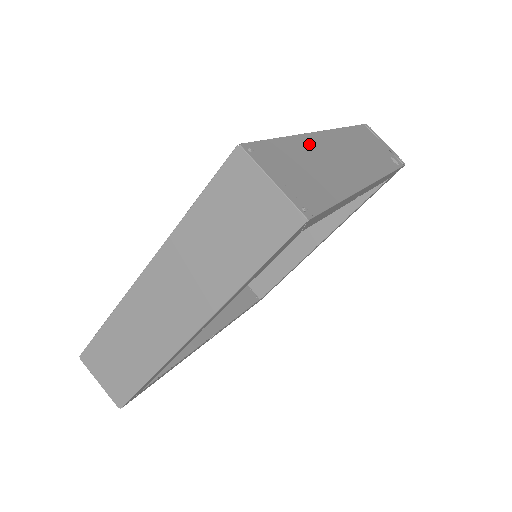
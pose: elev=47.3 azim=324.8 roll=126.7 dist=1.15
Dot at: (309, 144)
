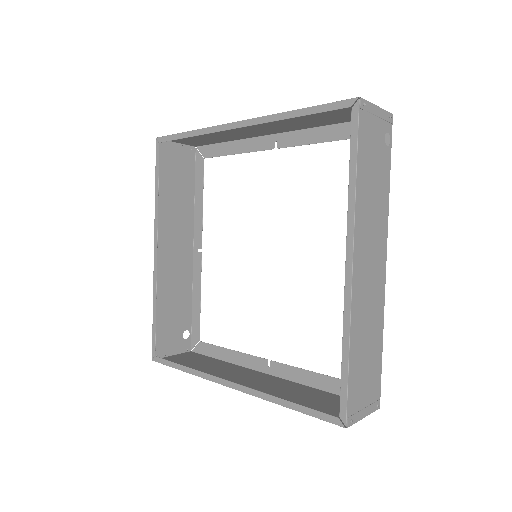
Dot at: (357, 318)
